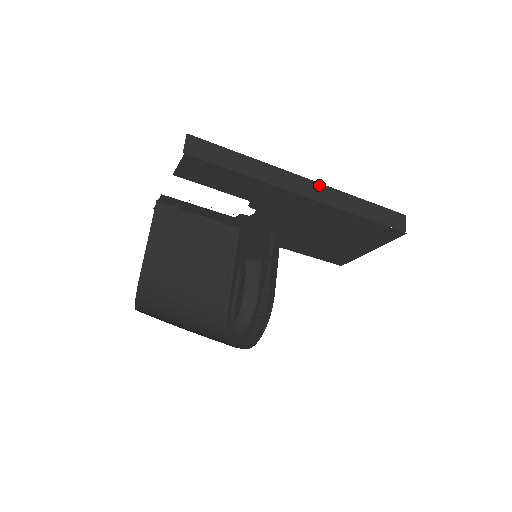
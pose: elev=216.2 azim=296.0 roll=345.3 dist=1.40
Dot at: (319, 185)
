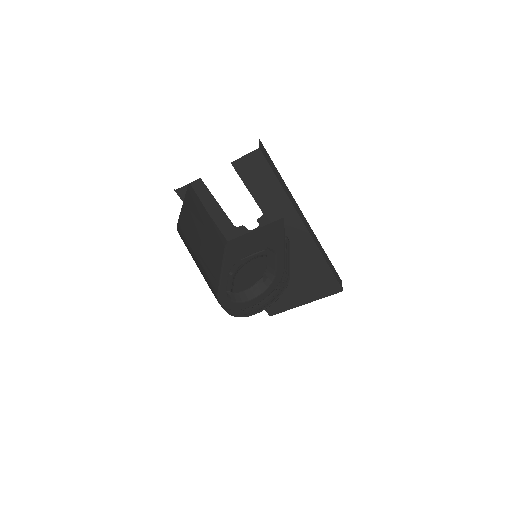
Dot at: occluded
